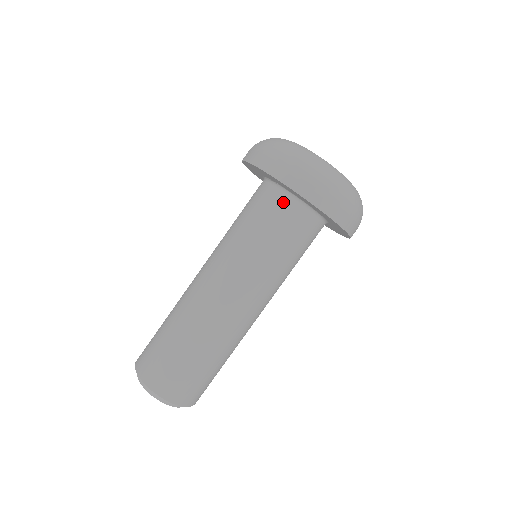
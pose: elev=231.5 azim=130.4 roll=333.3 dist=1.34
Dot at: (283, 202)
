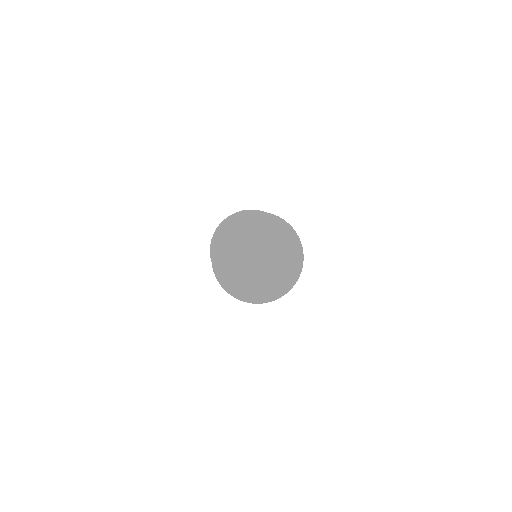
Dot at: occluded
